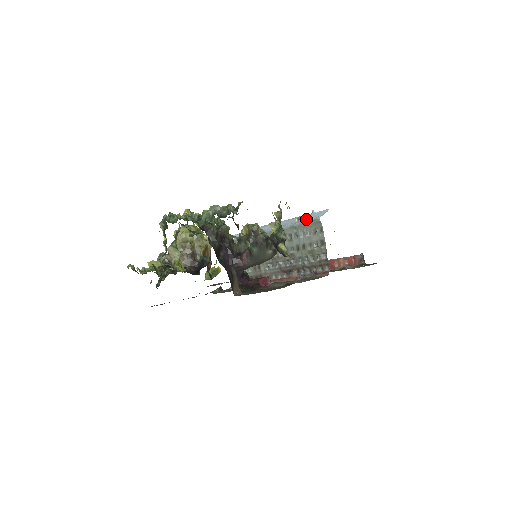
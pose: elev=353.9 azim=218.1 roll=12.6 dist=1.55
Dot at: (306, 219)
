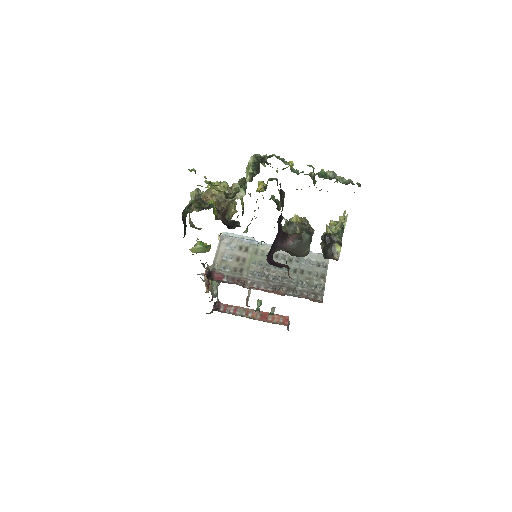
Dot at: occluded
